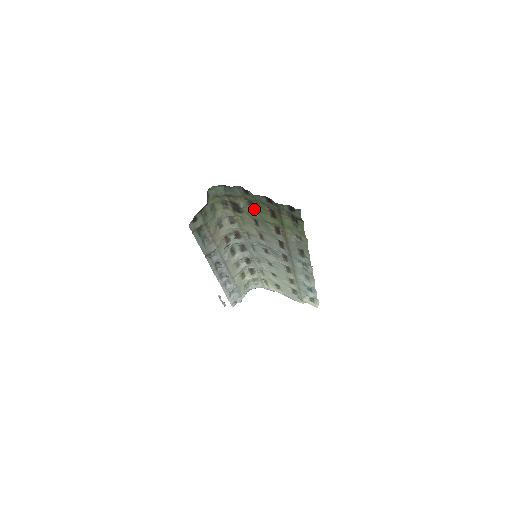
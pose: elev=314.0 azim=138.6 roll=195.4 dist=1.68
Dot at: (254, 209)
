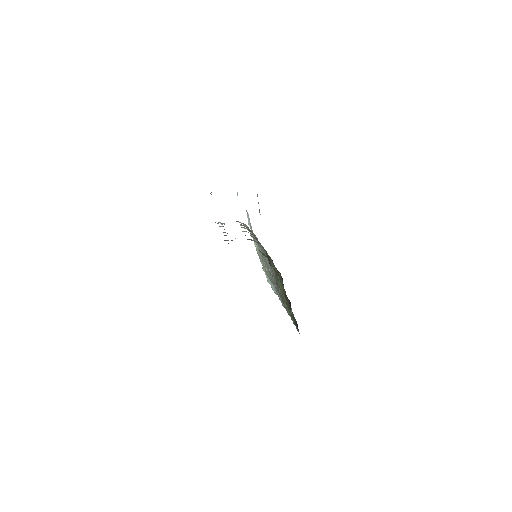
Dot at: (279, 276)
